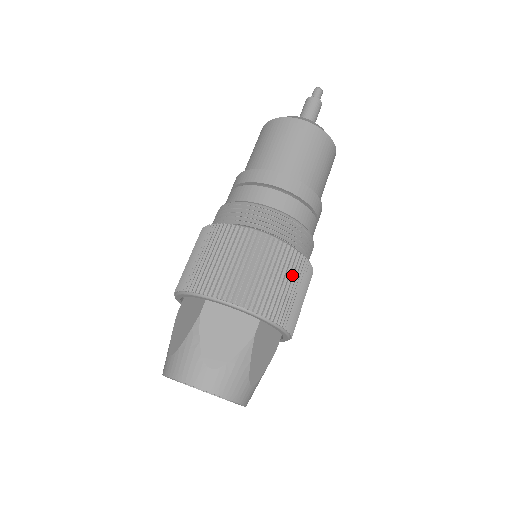
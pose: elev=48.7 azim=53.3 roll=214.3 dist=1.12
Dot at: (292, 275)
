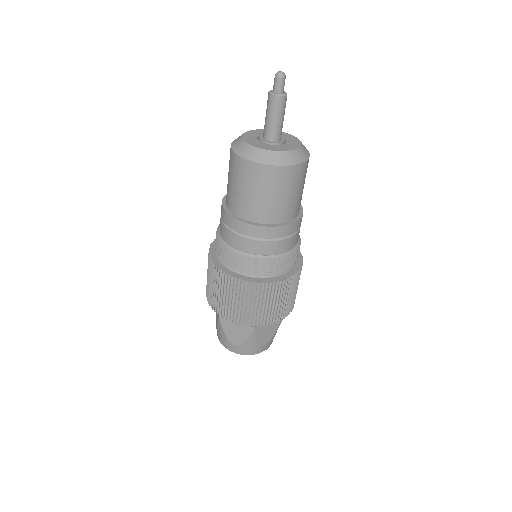
Dot at: (269, 298)
